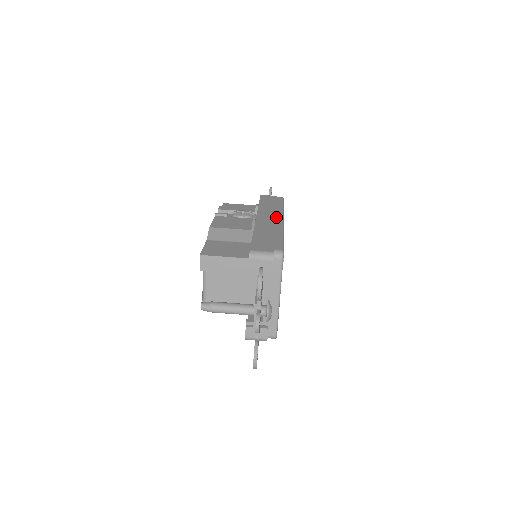
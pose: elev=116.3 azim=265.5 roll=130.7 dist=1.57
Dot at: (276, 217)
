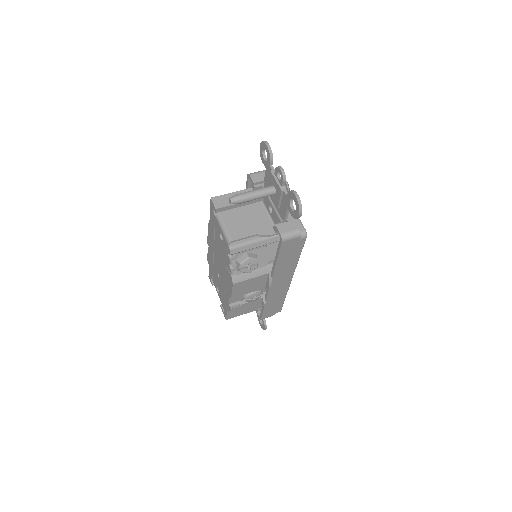
Dot at: occluded
